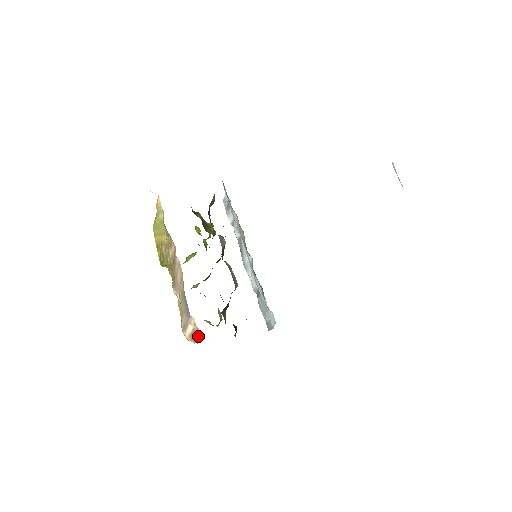
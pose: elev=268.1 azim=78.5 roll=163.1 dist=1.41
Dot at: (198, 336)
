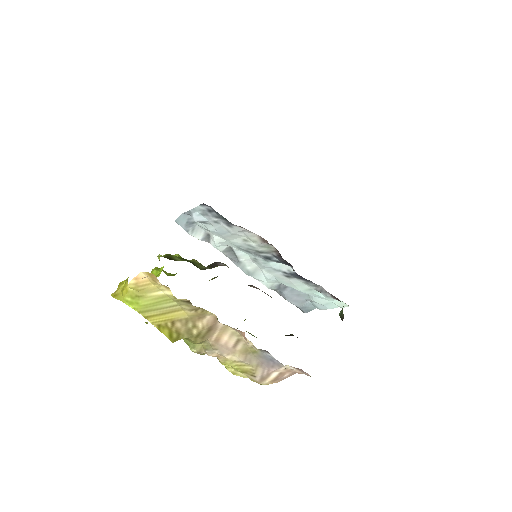
Dot at: (287, 375)
